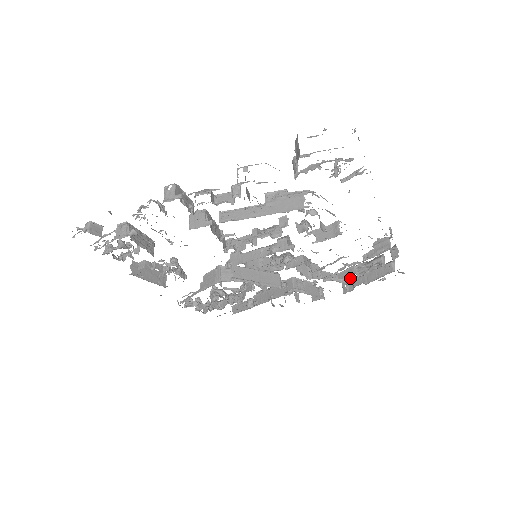
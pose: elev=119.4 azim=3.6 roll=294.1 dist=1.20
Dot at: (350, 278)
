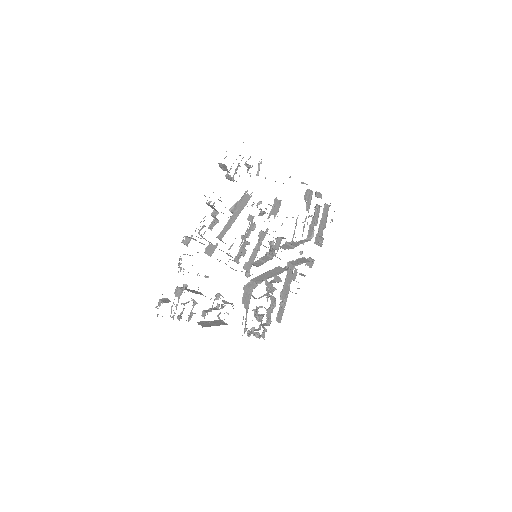
Dot at: occluded
